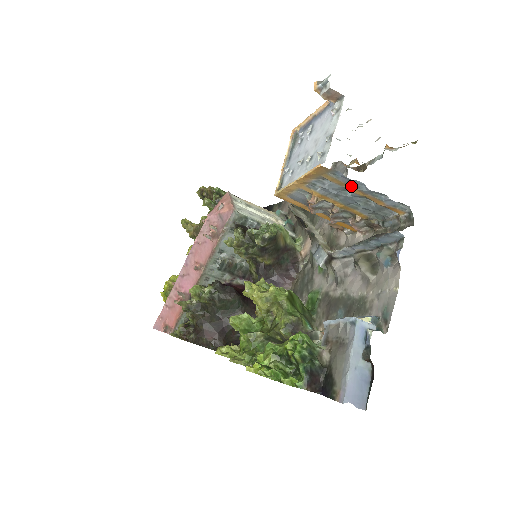
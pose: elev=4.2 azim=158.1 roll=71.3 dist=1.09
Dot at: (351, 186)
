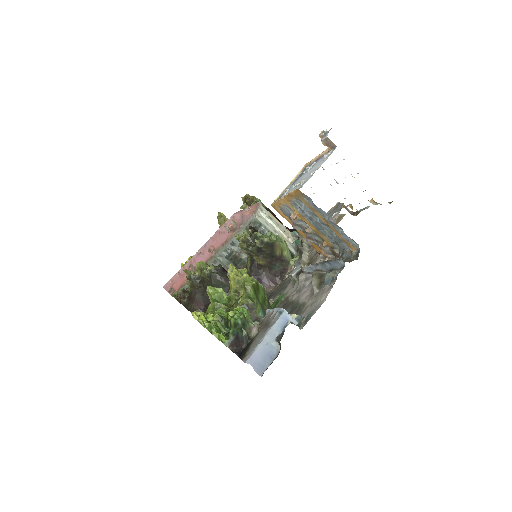
Dot at: (319, 213)
